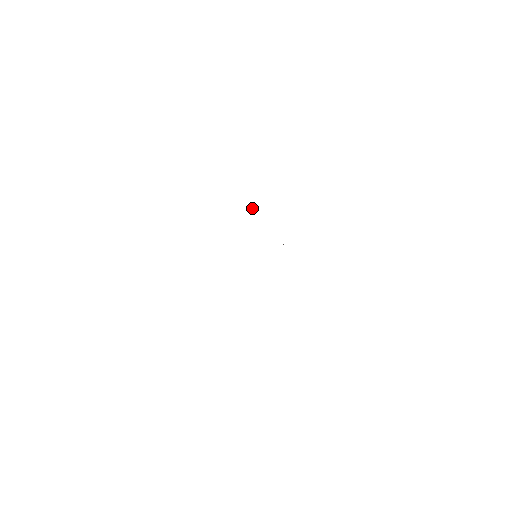
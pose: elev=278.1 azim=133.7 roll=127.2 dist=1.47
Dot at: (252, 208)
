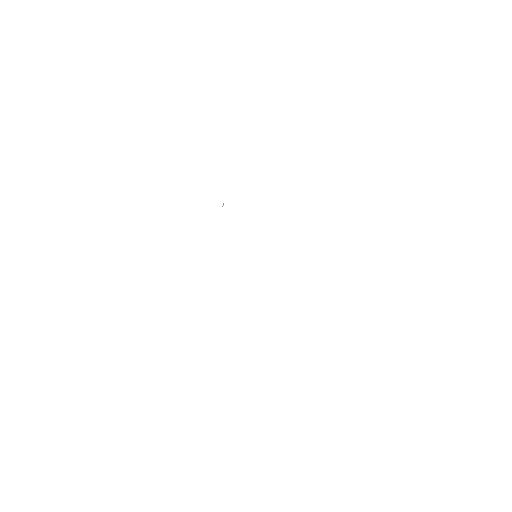
Dot at: (223, 204)
